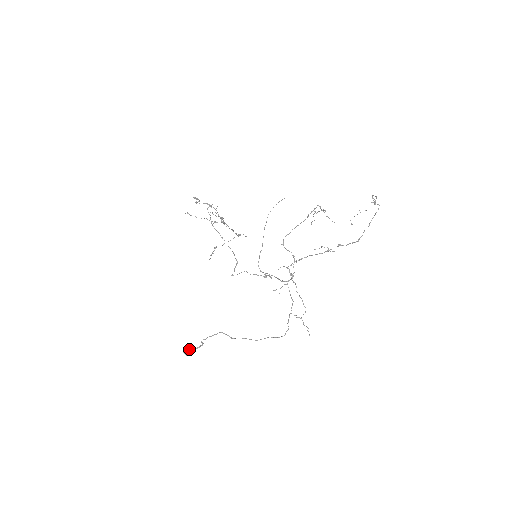
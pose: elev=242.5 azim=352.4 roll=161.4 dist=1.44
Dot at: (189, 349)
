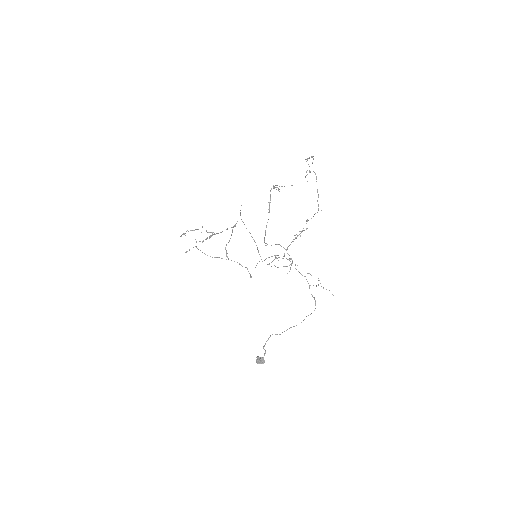
Dot at: (259, 360)
